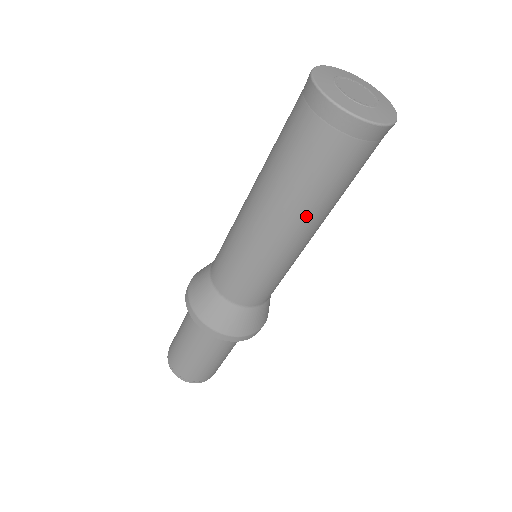
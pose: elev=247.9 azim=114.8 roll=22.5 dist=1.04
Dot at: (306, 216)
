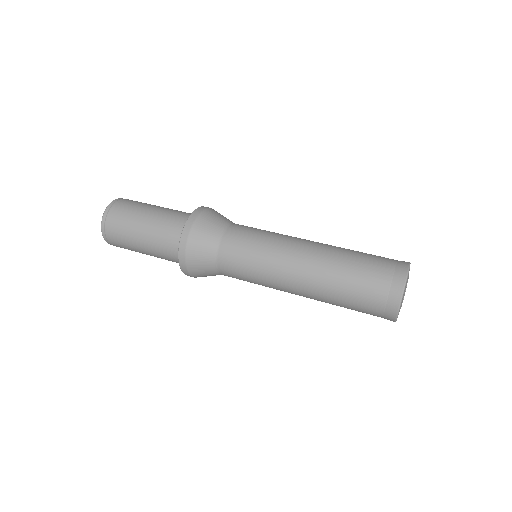
Dot at: occluded
